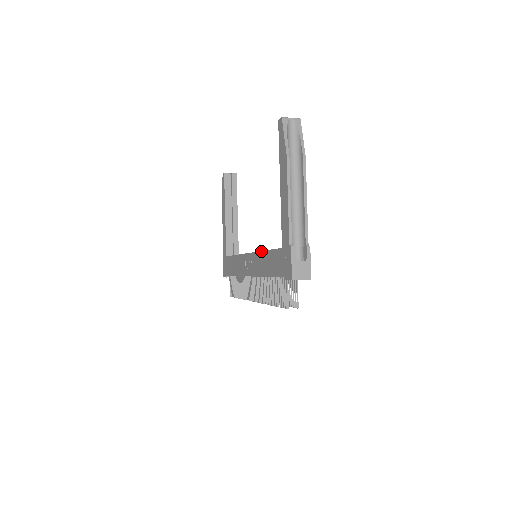
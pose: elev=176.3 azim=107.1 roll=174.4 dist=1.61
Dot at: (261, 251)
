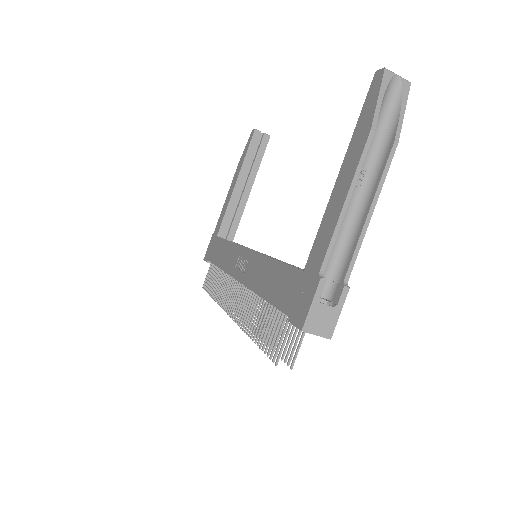
Dot at: (267, 256)
